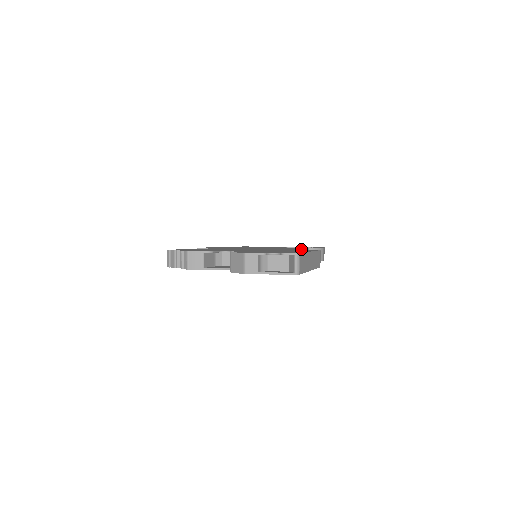
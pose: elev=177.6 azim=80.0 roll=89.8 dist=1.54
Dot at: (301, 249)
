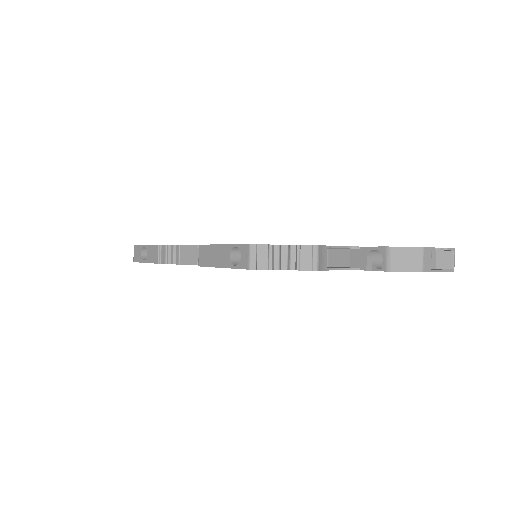
Dot at: occluded
